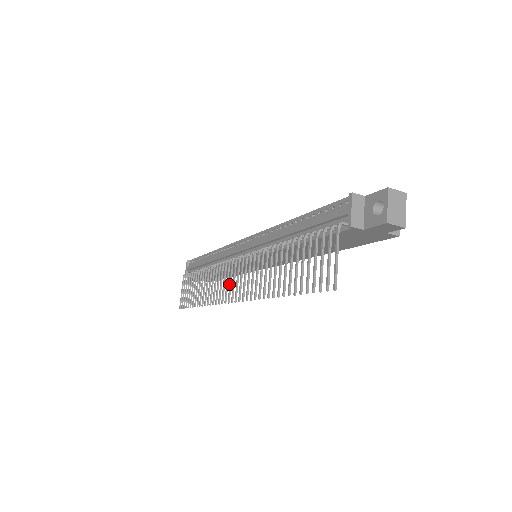
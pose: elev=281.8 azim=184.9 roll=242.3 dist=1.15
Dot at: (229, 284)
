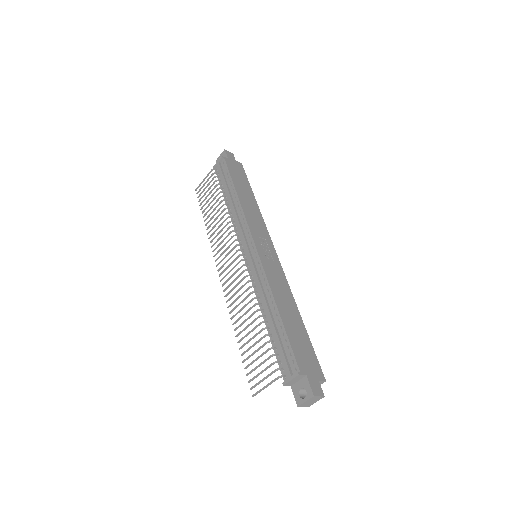
Dot at: (225, 262)
